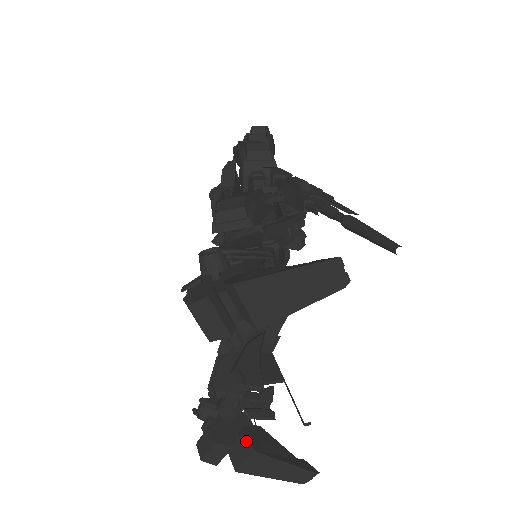
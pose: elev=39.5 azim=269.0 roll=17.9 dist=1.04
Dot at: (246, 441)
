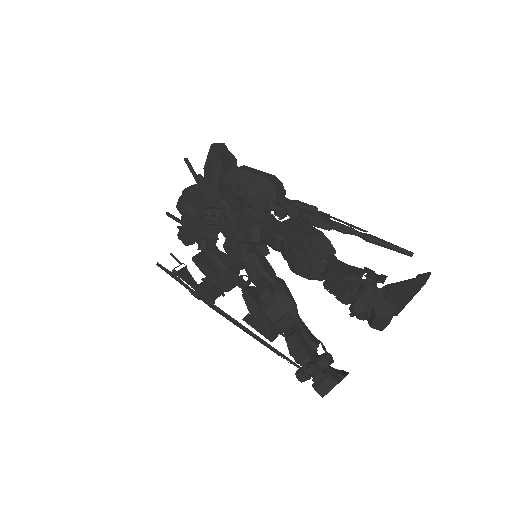
Dot at: (339, 375)
